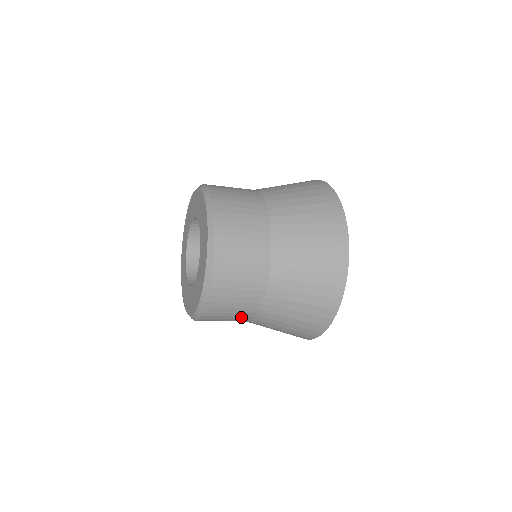
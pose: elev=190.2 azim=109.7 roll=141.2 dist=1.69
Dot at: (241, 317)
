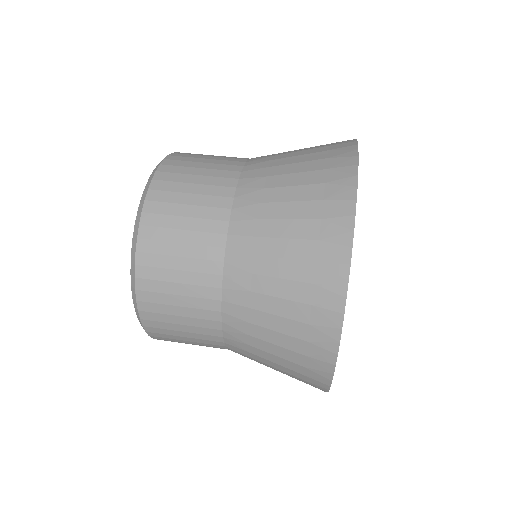
Dot at: occluded
